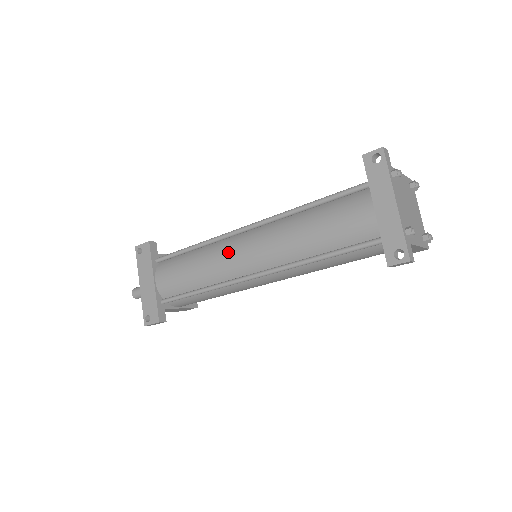
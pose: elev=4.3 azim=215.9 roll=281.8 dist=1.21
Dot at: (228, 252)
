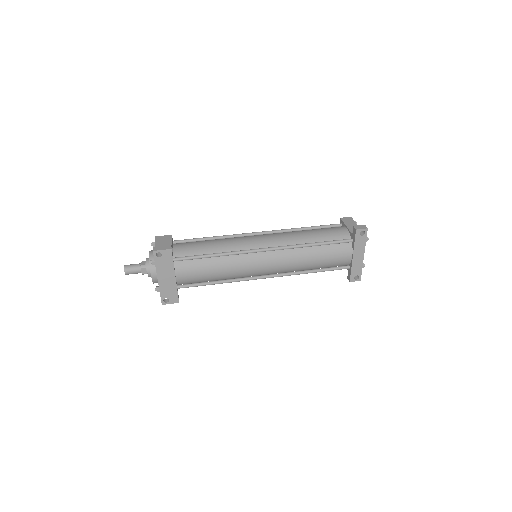
Dot at: (251, 265)
